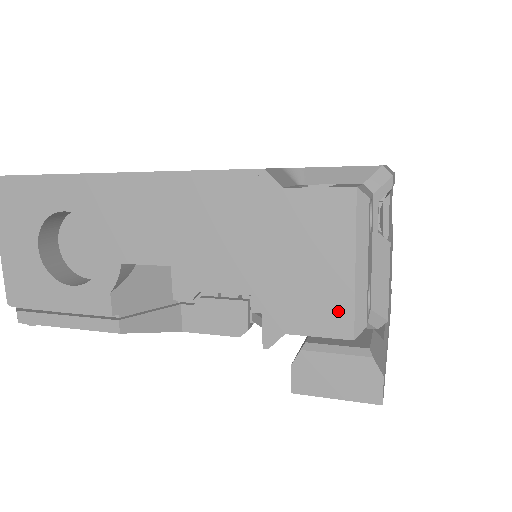
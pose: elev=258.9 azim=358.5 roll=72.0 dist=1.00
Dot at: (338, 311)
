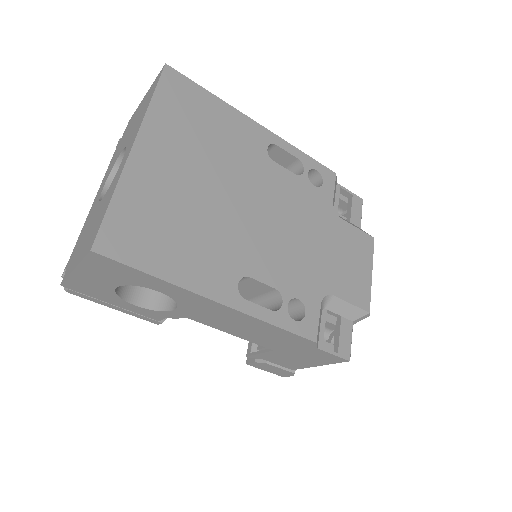
Dot at: (296, 366)
